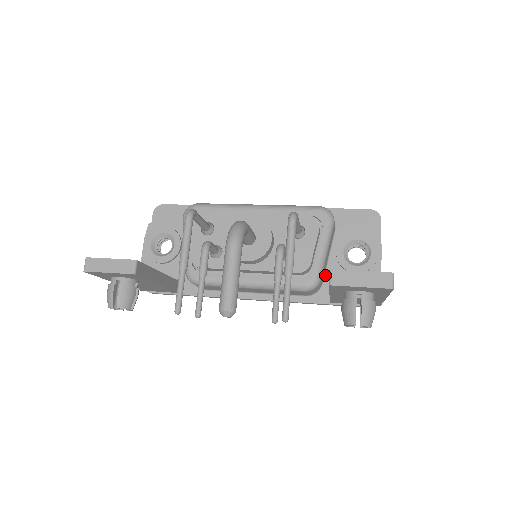
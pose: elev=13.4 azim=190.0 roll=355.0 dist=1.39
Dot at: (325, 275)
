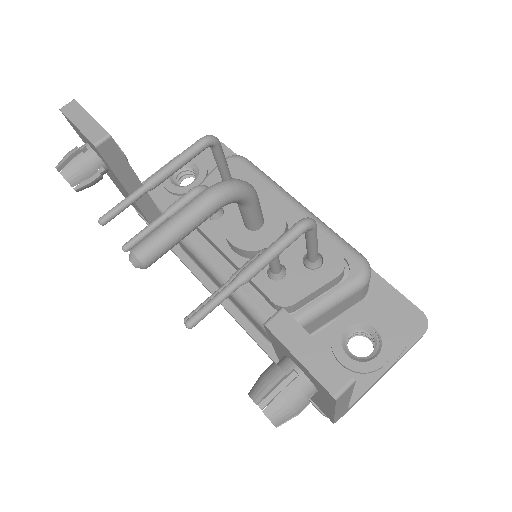
Dot at: occluded
